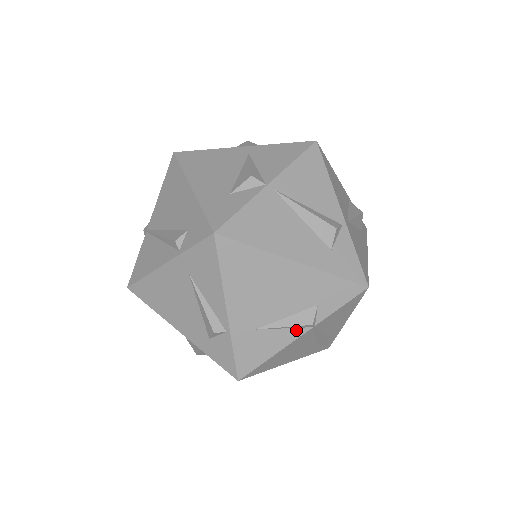
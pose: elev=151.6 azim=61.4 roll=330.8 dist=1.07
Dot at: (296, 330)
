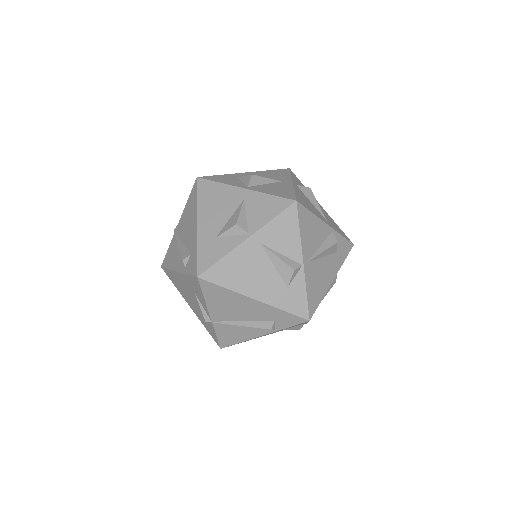
Dot at: occluded
